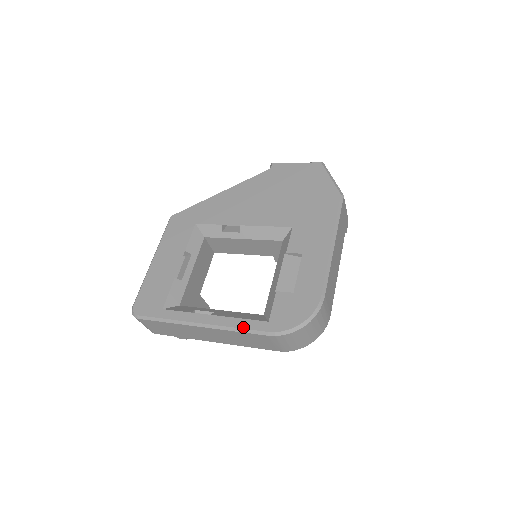
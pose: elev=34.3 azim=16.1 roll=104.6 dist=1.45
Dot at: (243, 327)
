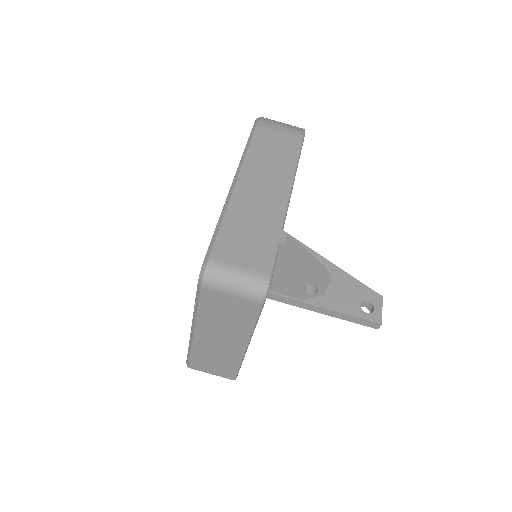
Dot at: (245, 147)
